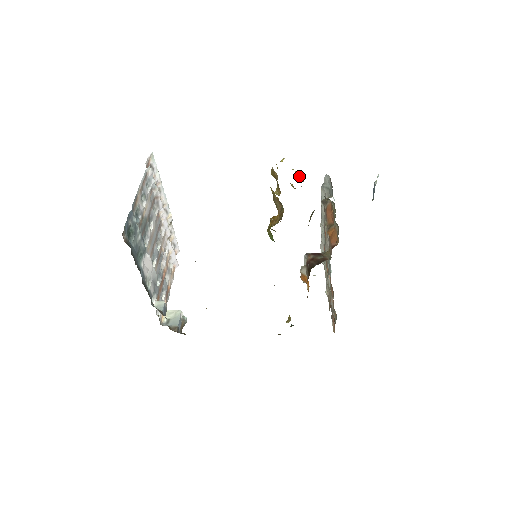
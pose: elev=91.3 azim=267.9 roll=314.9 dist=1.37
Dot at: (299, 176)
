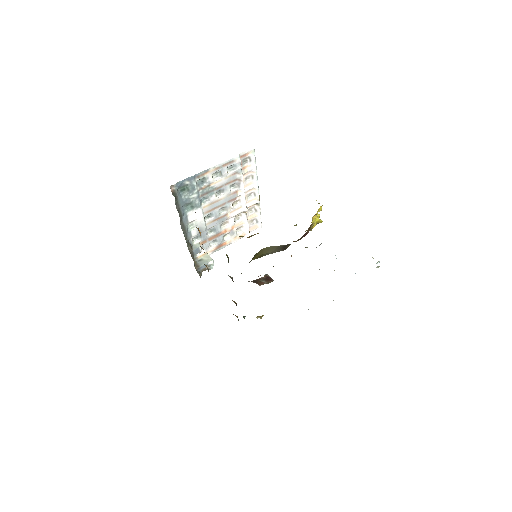
Dot at: (319, 222)
